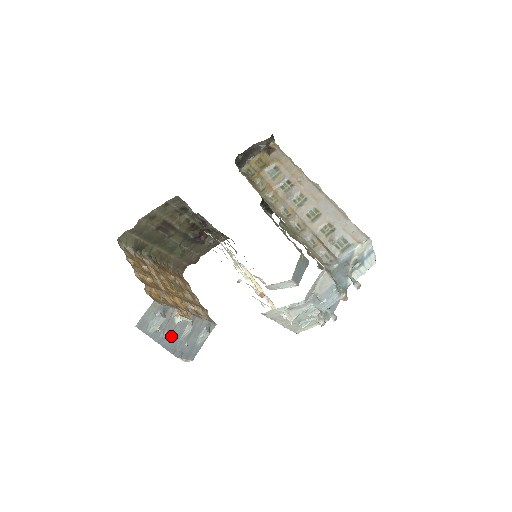
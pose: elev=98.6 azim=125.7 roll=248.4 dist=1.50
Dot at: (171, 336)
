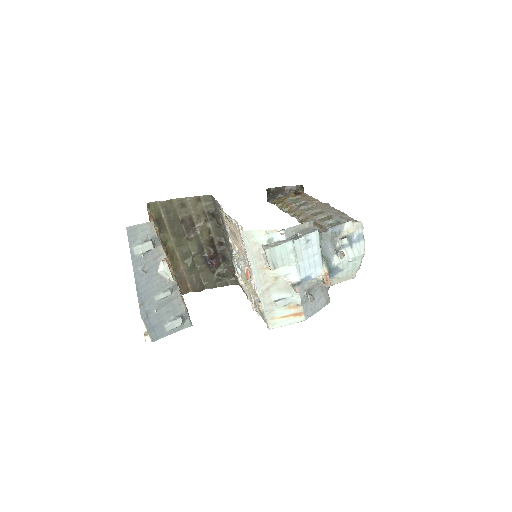
Dot at: (148, 281)
